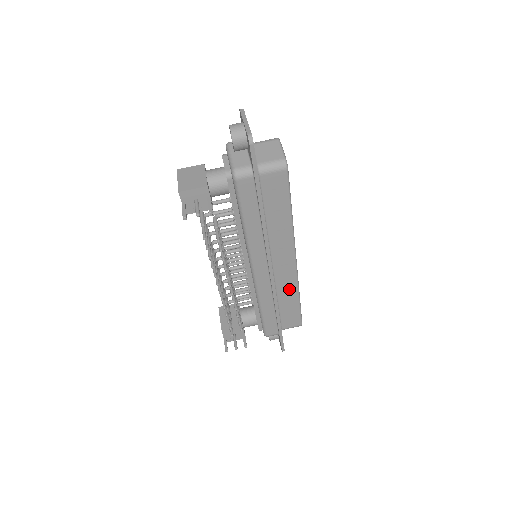
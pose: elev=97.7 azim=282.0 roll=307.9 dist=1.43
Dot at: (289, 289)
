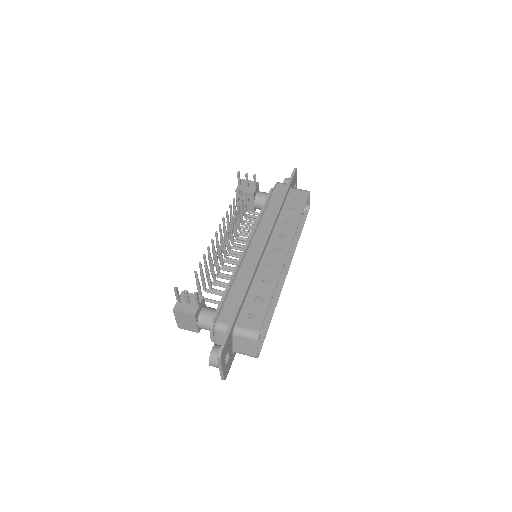
Dot at: (269, 278)
